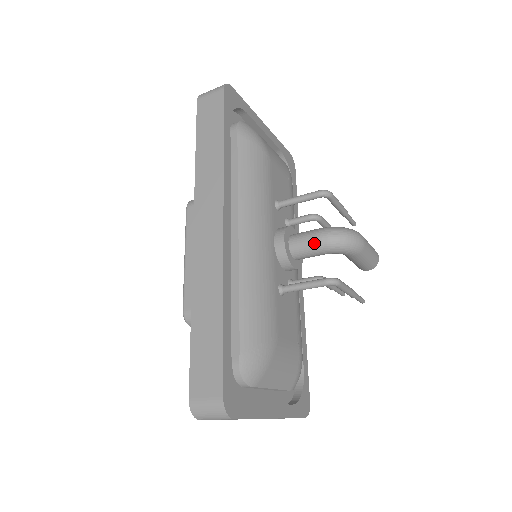
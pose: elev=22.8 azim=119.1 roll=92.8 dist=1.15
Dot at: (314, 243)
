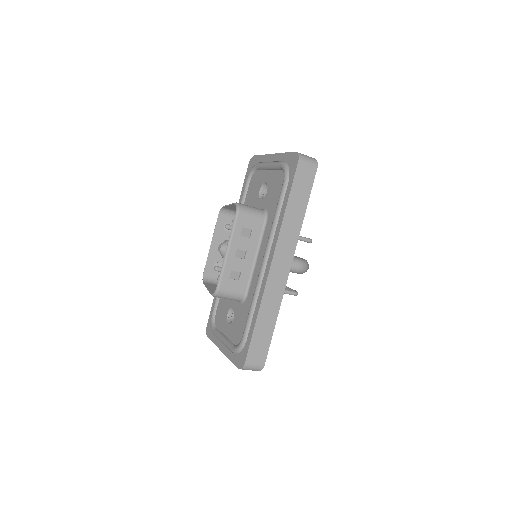
Dot at: (296, 269)
